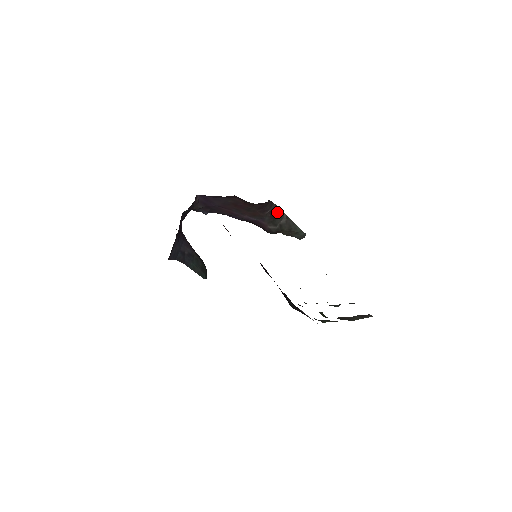
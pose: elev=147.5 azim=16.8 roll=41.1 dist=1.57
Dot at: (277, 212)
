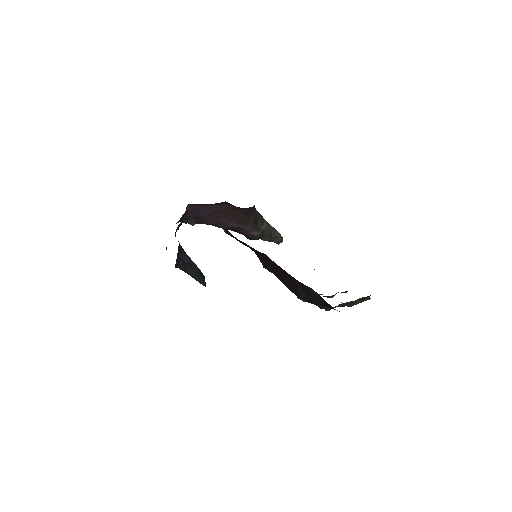
Dot at: (259, 218)
